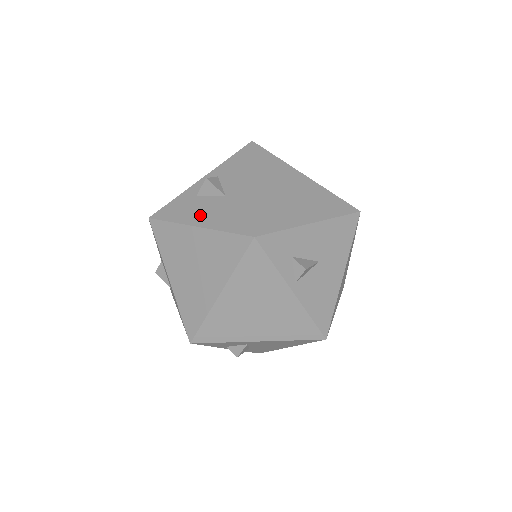
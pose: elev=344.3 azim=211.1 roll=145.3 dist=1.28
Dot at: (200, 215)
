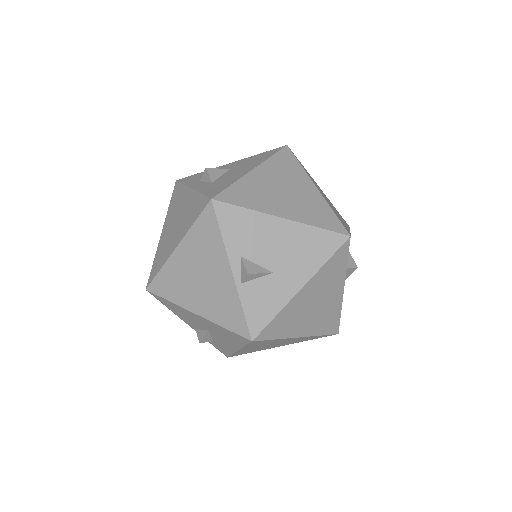
Dot at: (240, 172)
